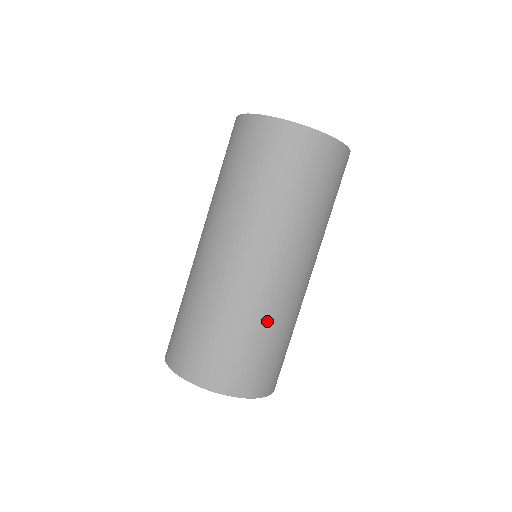
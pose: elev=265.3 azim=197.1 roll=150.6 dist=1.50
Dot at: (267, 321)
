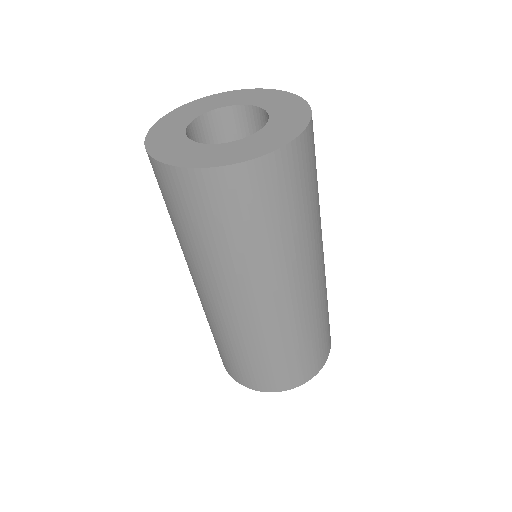
Dot at: (326, 293)
